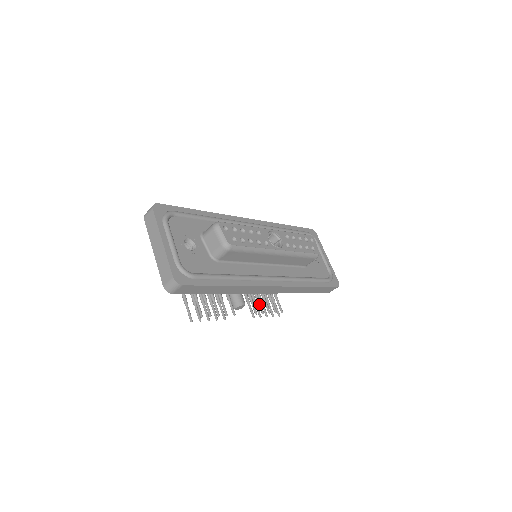
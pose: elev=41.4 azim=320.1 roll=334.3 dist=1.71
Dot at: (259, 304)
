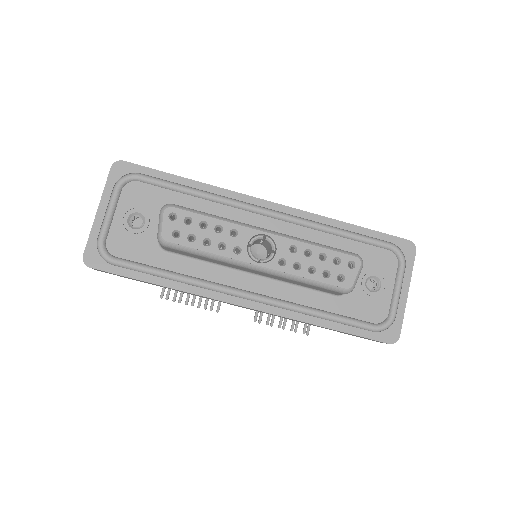
Dot at: occluded
